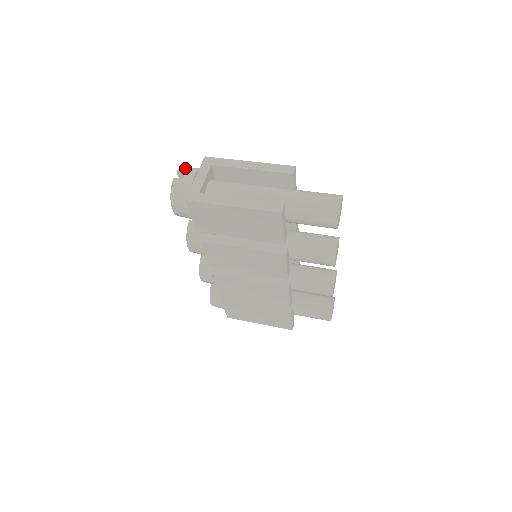
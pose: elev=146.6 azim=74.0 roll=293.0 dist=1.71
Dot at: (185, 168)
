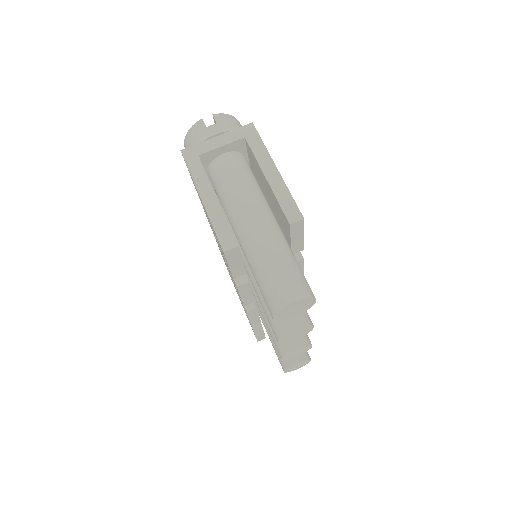
Dot at: (225, 118)
